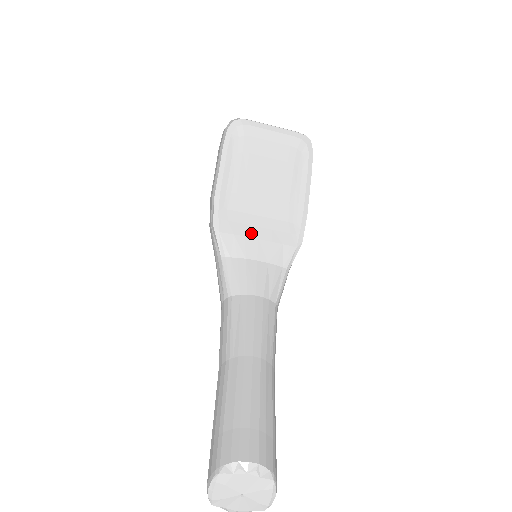
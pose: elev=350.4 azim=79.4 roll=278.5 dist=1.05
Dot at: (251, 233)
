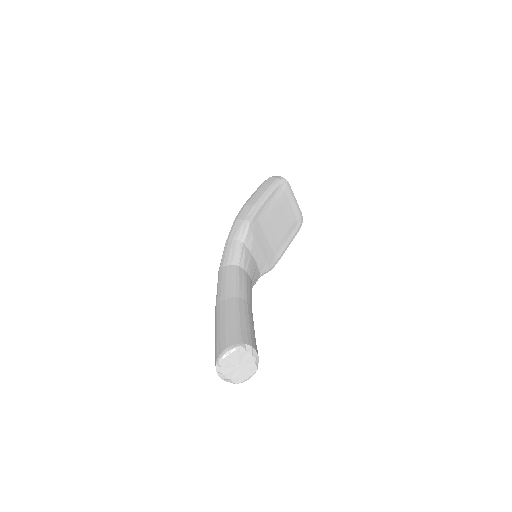
Dot at: (259, 242)
